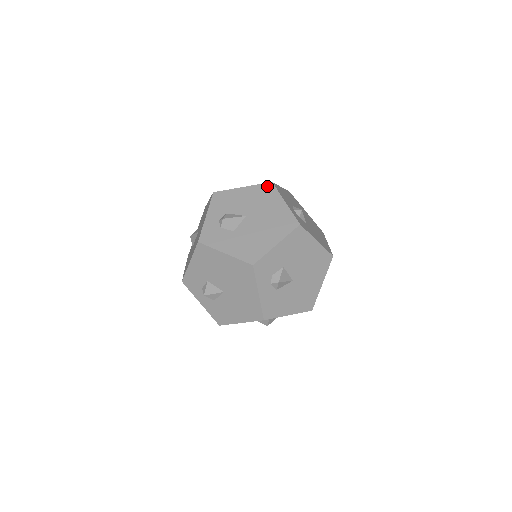
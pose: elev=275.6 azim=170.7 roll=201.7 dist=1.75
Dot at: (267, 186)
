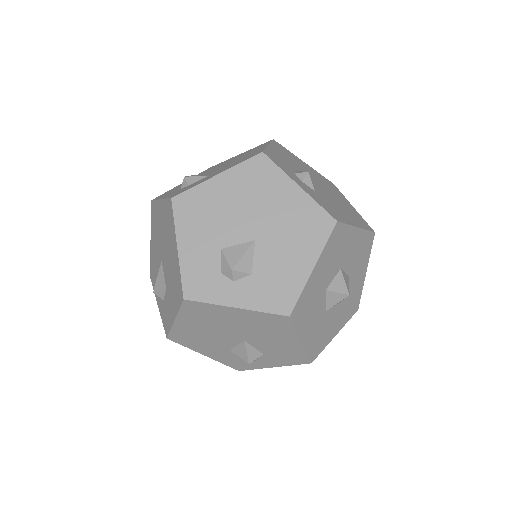
Dot at: occluded
